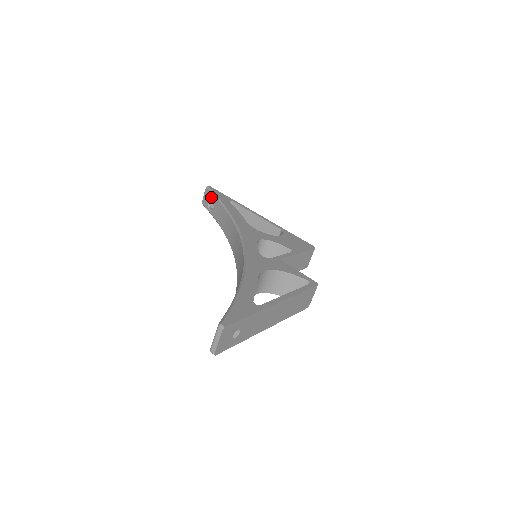
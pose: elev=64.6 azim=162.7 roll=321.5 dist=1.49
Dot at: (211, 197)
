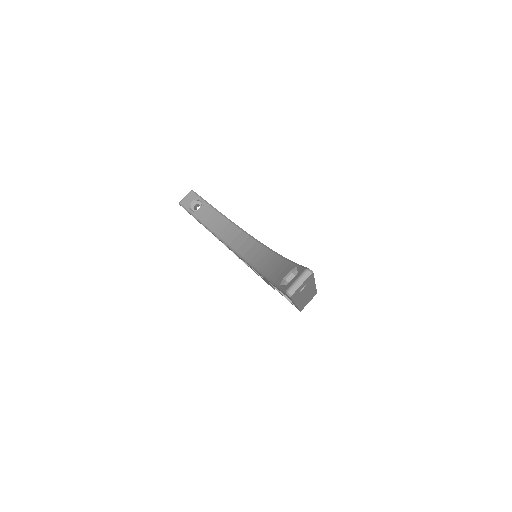
Dot at: (196, 200)
